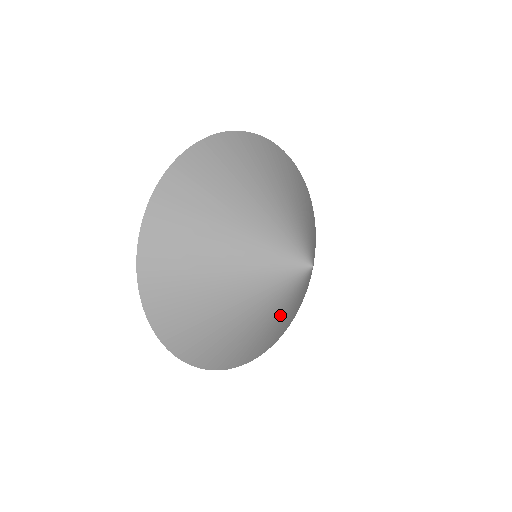
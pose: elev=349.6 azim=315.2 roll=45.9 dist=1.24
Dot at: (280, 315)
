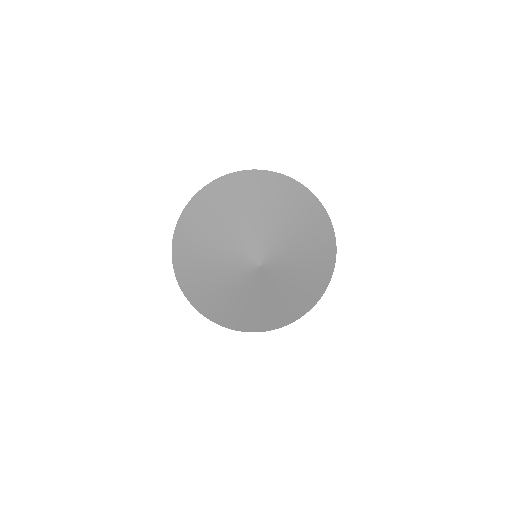
Dot at: (284, 289)
